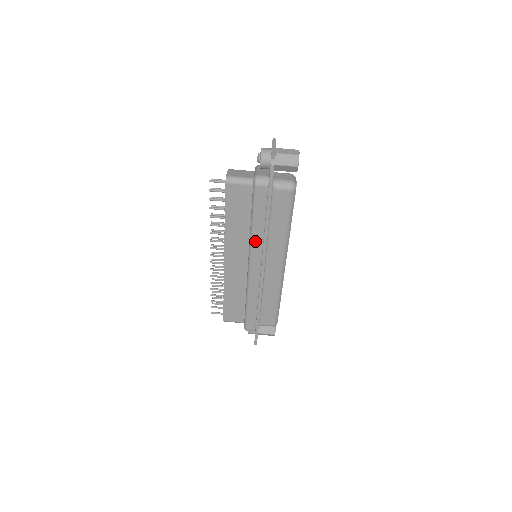
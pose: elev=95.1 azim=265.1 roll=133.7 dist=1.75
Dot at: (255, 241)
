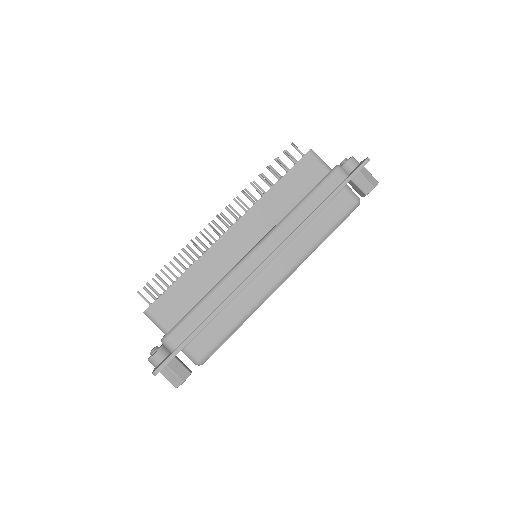
Dot at: (288, 223)
